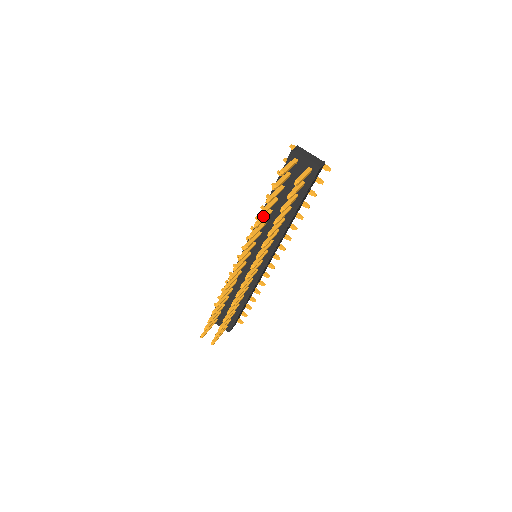
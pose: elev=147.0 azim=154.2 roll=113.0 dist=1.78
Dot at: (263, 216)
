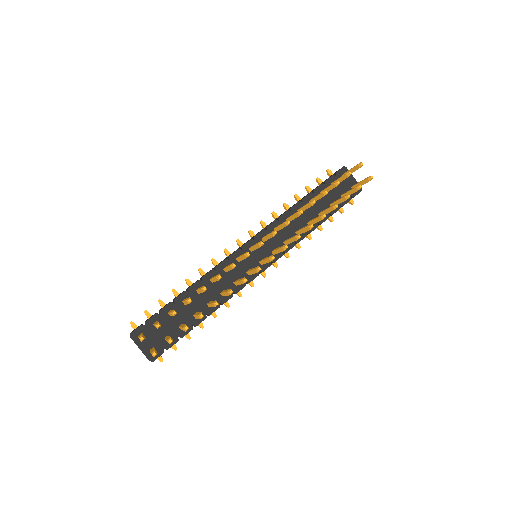
Dot at: occluded
